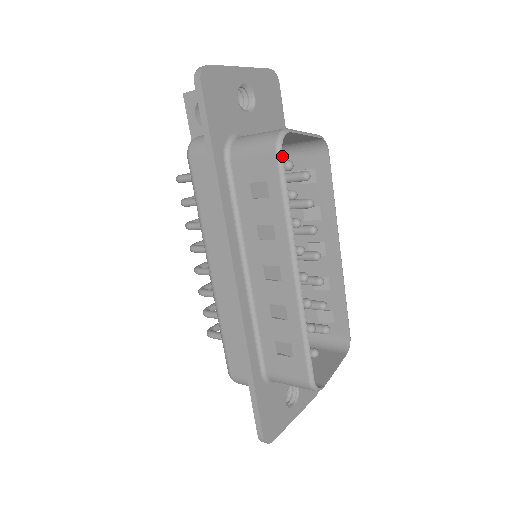
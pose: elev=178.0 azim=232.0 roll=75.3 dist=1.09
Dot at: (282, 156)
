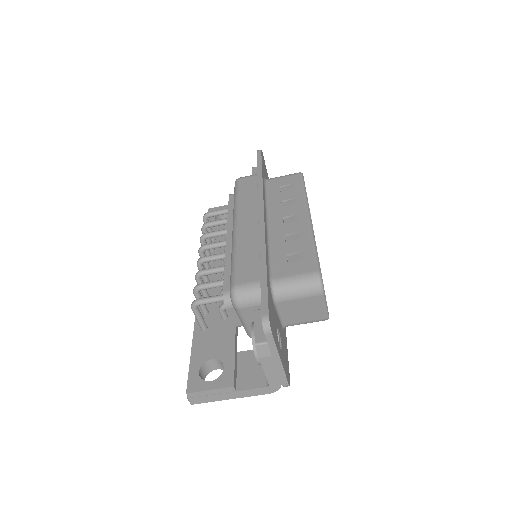
Dot at: (303, 176)
